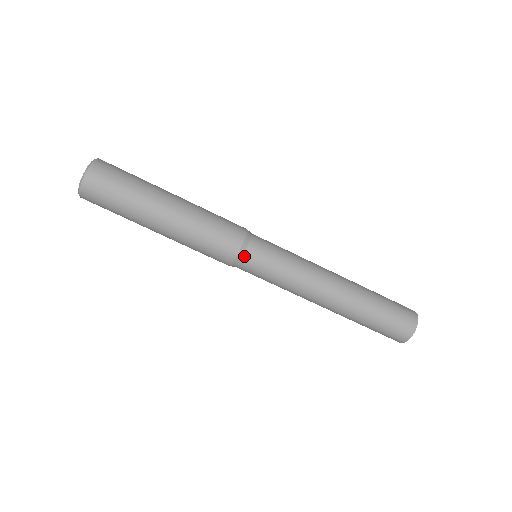
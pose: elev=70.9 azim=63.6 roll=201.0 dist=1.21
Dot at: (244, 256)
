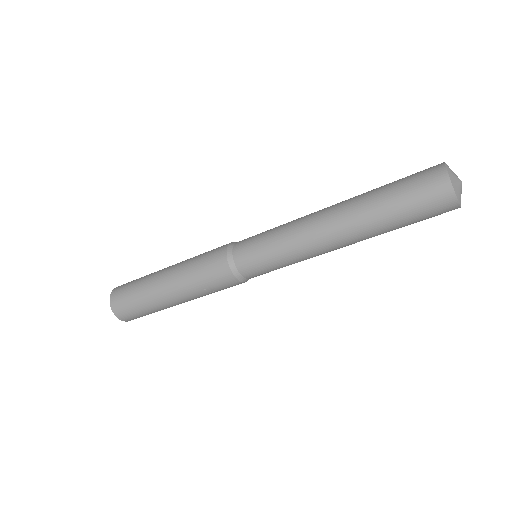
Dot at: (240, 271)
